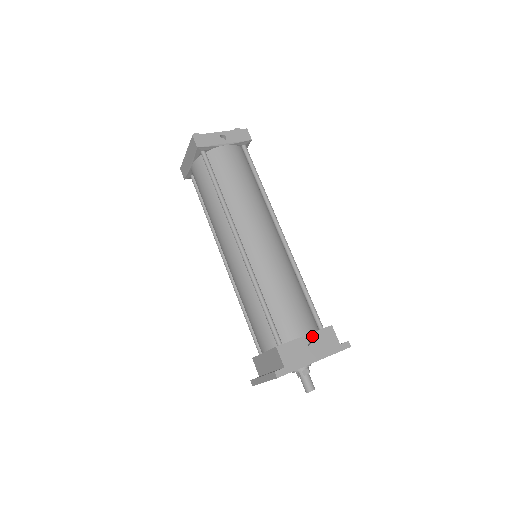
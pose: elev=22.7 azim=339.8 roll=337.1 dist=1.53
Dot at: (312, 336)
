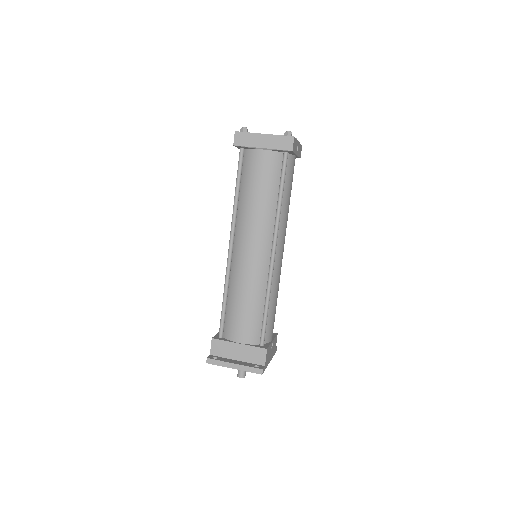
Dot at: occluded
